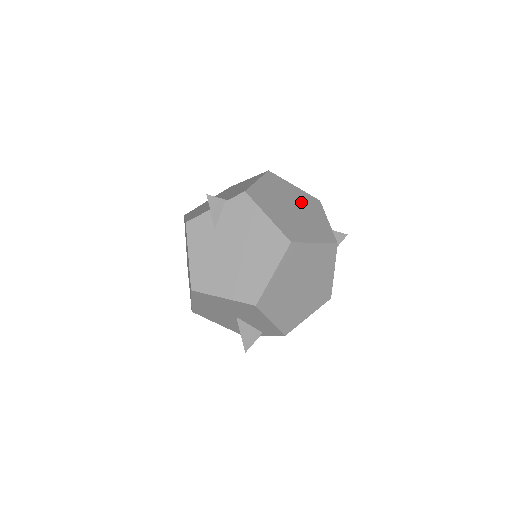
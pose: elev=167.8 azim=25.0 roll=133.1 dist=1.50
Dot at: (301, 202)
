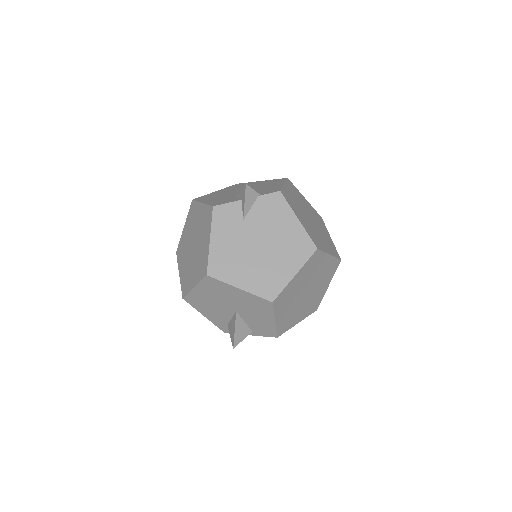
Dot at: (313, 215)
